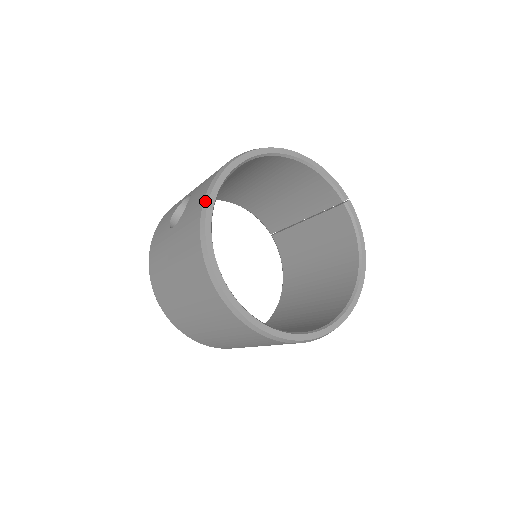
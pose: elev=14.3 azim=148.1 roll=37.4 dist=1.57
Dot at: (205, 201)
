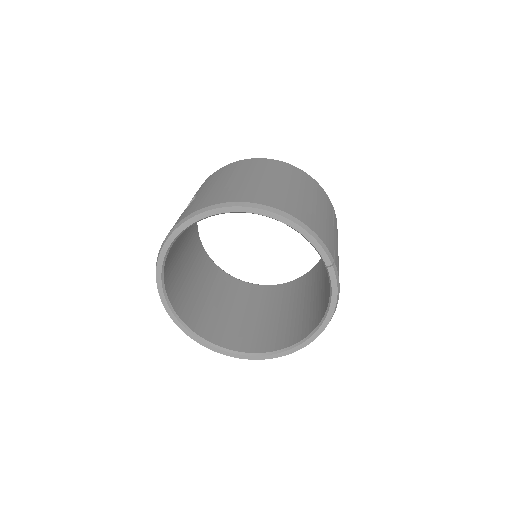
Dot at: (161, 246)
